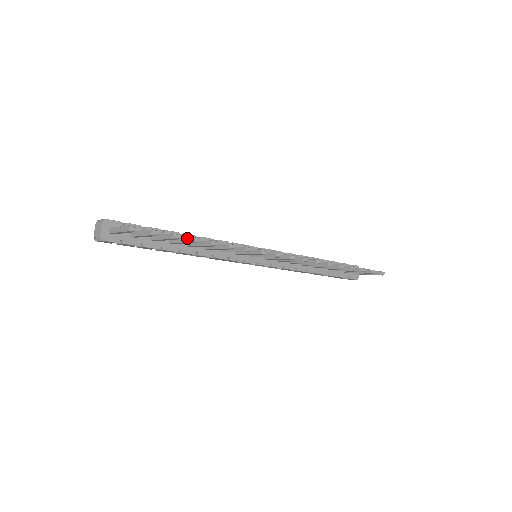
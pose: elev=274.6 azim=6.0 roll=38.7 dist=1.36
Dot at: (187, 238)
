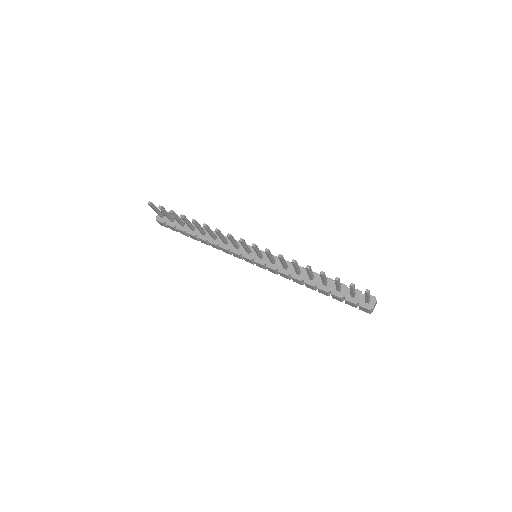
Dot at: occluded
